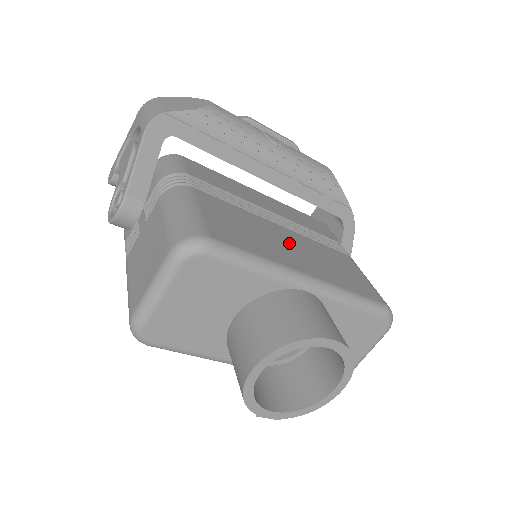
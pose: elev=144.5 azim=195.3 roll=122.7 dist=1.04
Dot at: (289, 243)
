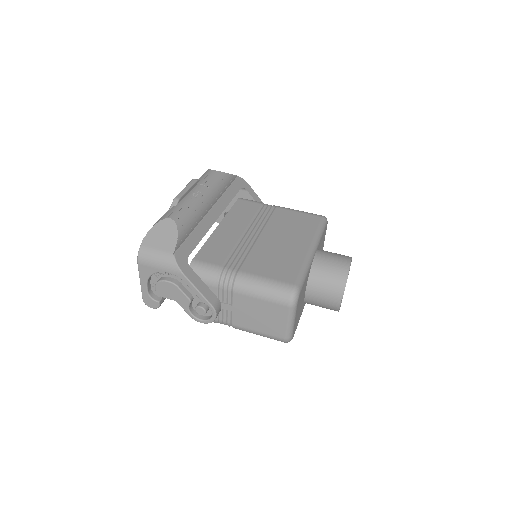
Dot at: (279, 241)
